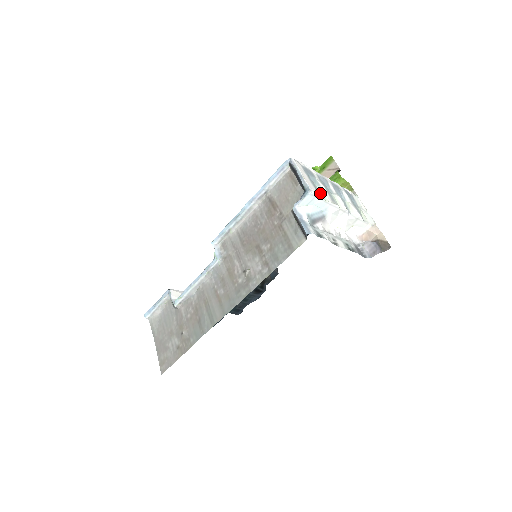
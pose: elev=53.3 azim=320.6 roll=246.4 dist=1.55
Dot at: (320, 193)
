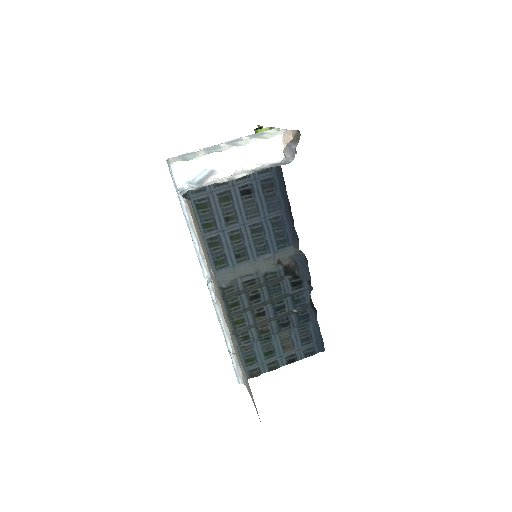
Dot at: (191, 158)
